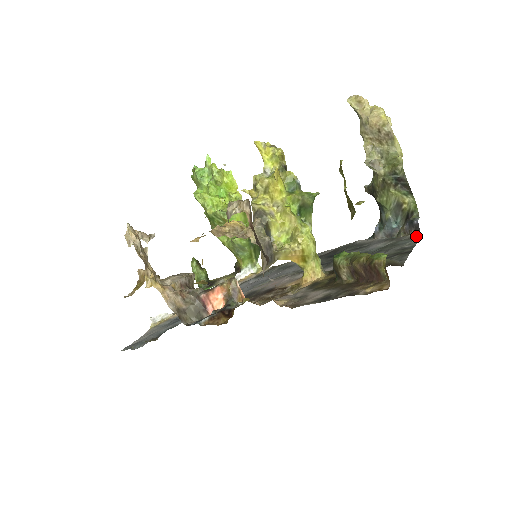
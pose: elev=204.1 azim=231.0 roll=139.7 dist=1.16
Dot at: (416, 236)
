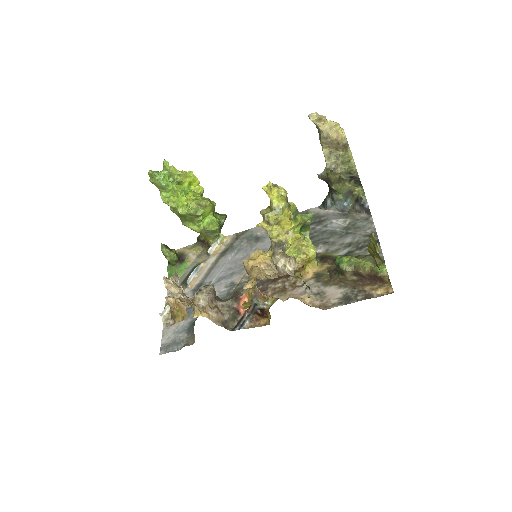
Dot at: (368, 217)
